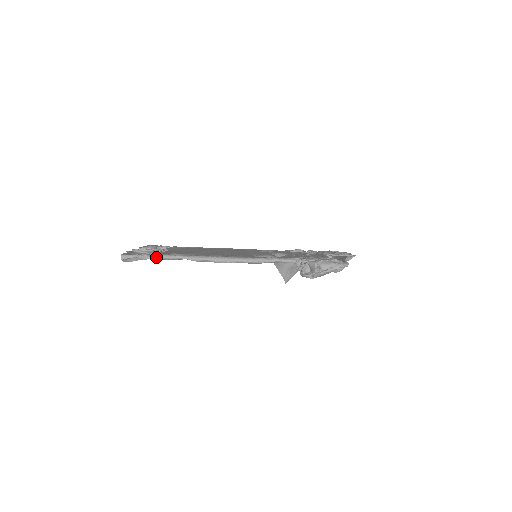
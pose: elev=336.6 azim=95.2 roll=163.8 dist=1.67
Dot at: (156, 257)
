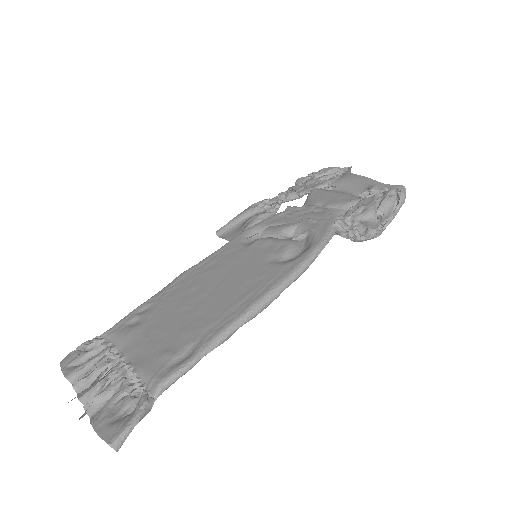
Dot at: (162, 390)
